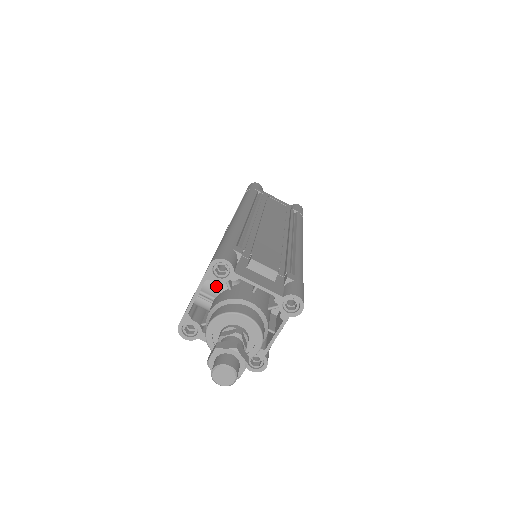
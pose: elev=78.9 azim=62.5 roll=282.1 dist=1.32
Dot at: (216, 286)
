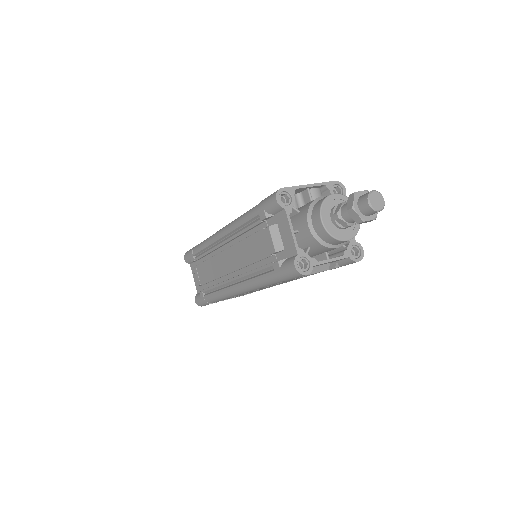
Dot at: occluded
